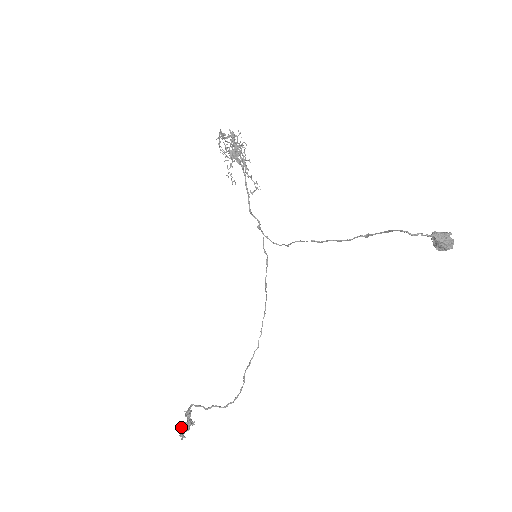
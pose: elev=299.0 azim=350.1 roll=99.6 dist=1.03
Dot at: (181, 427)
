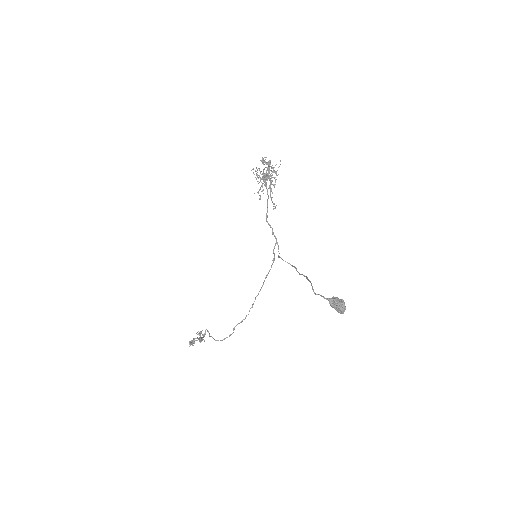
Dot at: occluded
